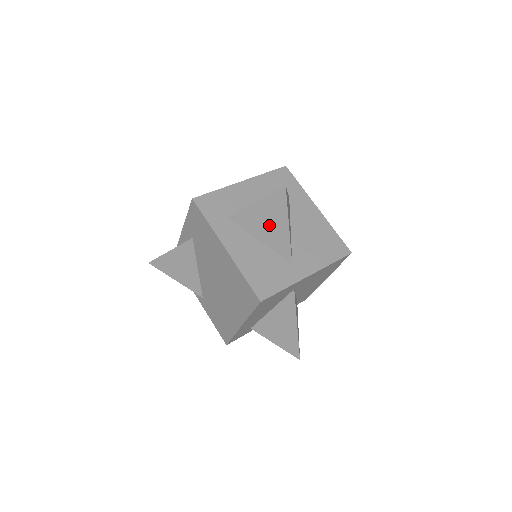
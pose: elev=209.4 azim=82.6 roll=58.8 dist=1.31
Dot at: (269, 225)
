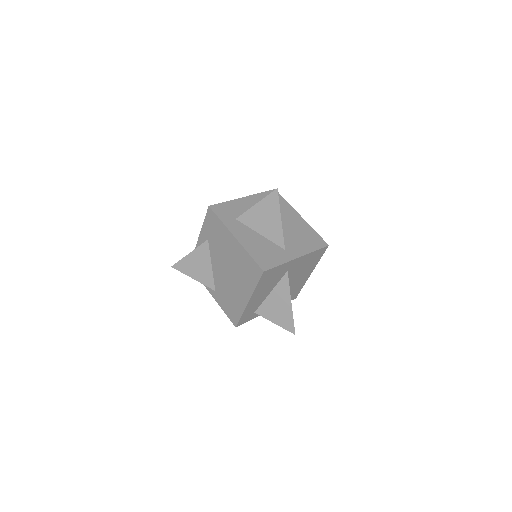
Dot at: (266, 220)
